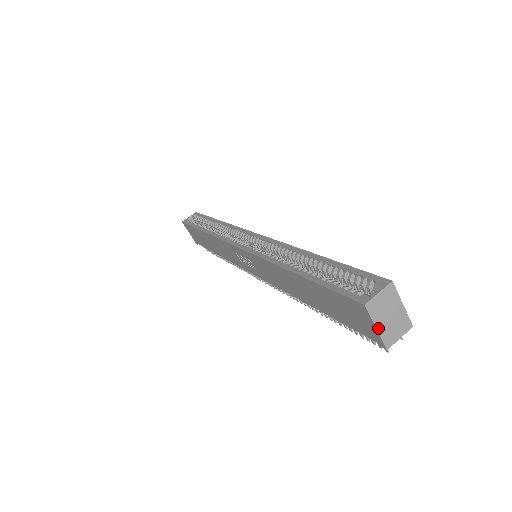
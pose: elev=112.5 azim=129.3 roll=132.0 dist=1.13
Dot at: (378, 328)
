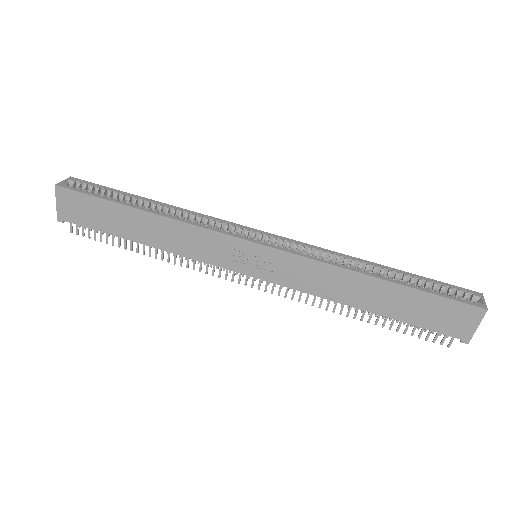
Dot at: (477, 327)
